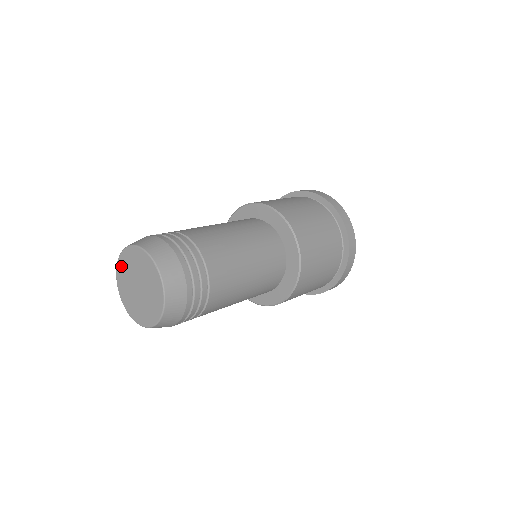
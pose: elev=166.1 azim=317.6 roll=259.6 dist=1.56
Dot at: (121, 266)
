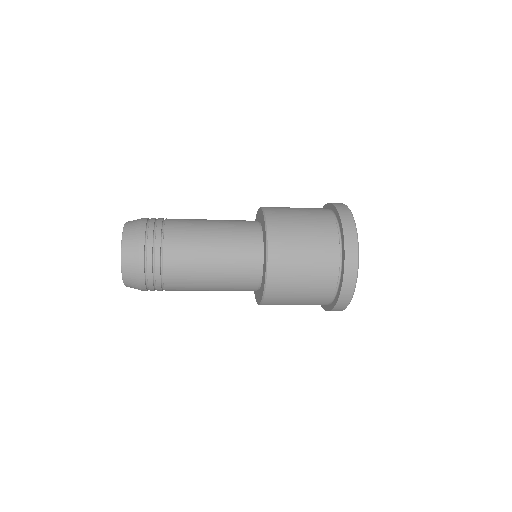
Dot at: occluded
